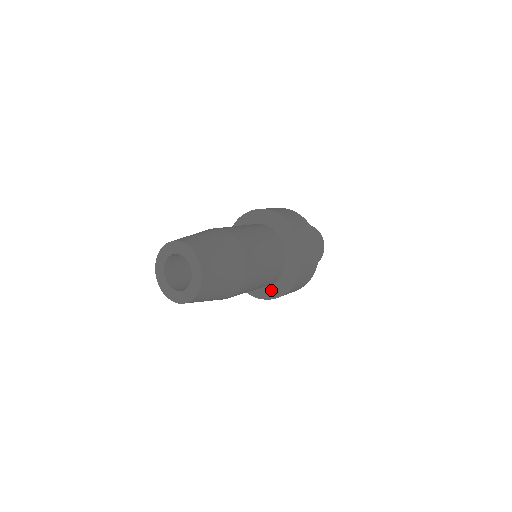
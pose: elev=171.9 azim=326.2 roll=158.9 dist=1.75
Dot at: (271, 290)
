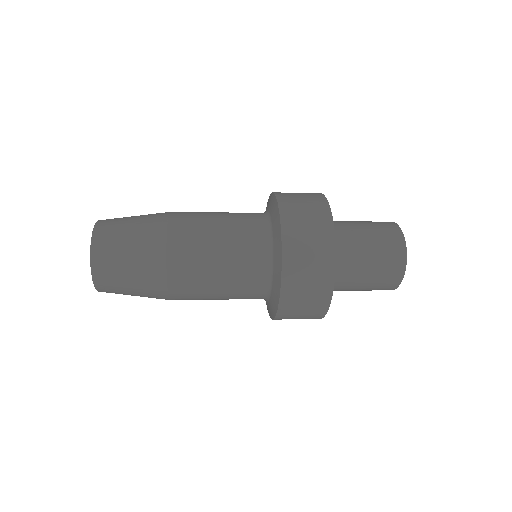
Dot at: (267, 305)
